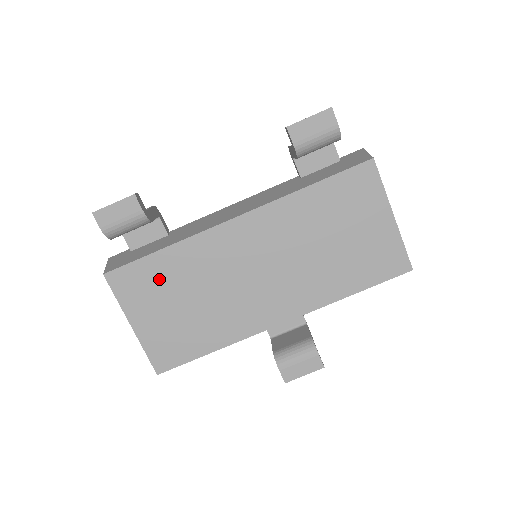
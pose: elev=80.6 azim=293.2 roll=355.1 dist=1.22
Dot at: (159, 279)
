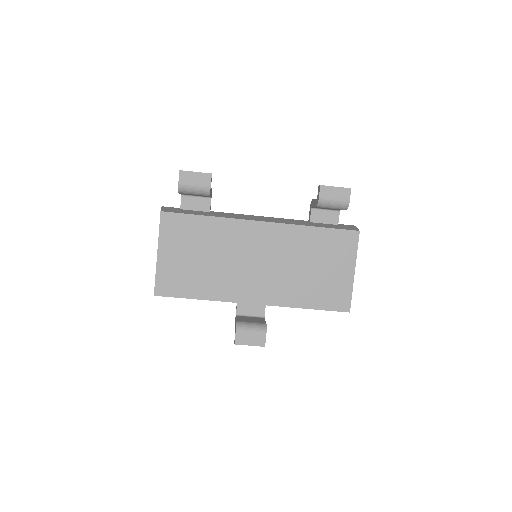
Dot at: (193, 233)
